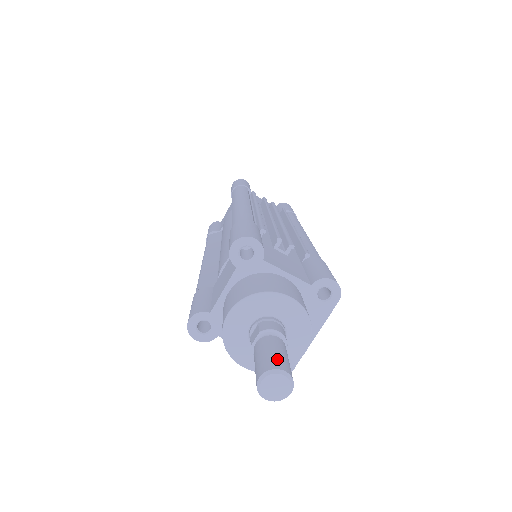
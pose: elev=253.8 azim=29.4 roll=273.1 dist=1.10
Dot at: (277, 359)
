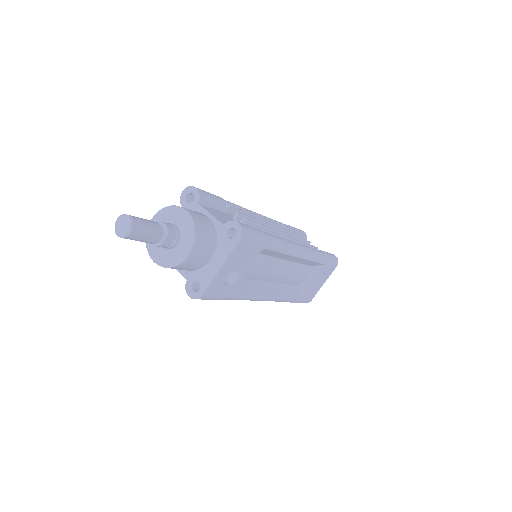
Dot at: occluded
